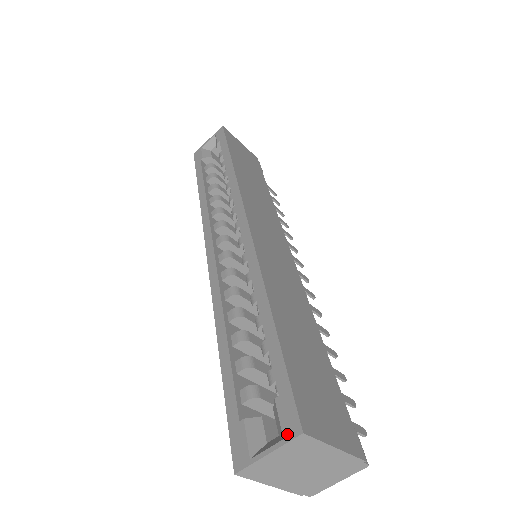
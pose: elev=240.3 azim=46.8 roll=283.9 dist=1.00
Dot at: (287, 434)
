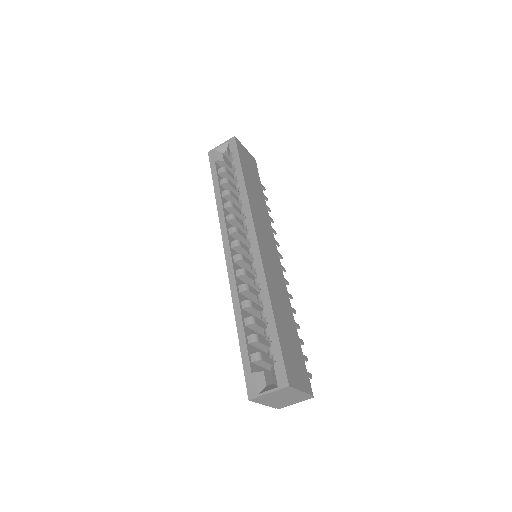
Dot at: (280, 385)
